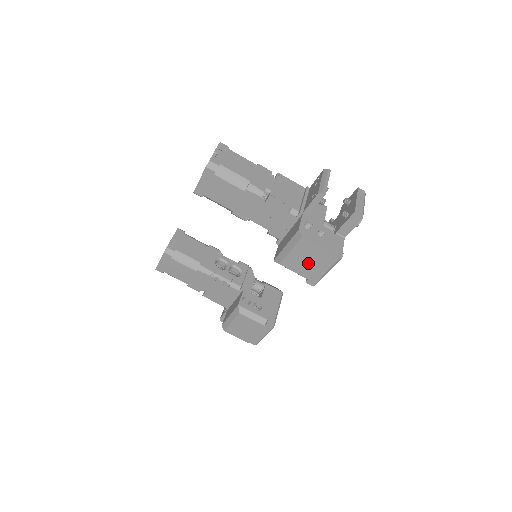
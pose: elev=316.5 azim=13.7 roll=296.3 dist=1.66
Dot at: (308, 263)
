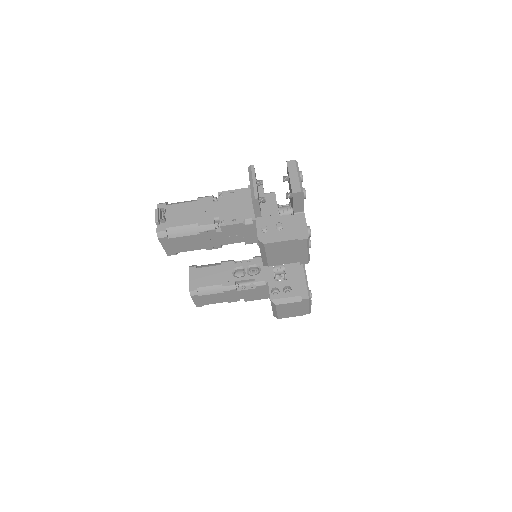
Dot at: (287, 254)
